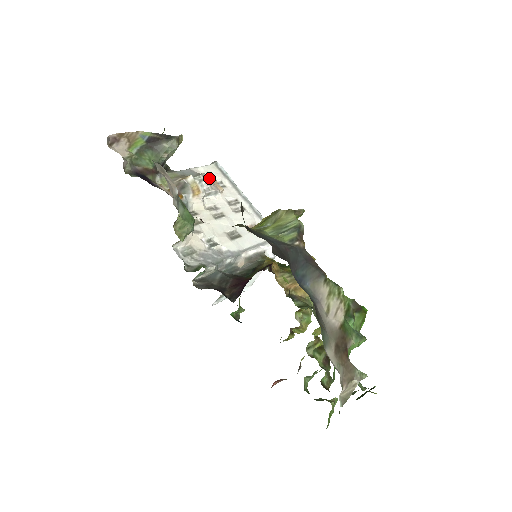
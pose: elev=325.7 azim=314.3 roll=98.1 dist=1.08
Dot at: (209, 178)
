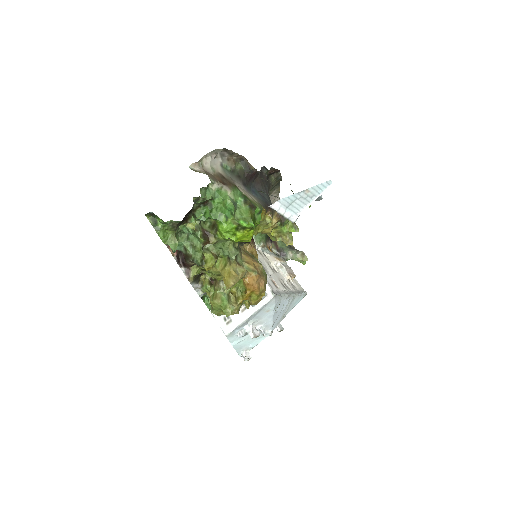
Dot at: (292, 273)
